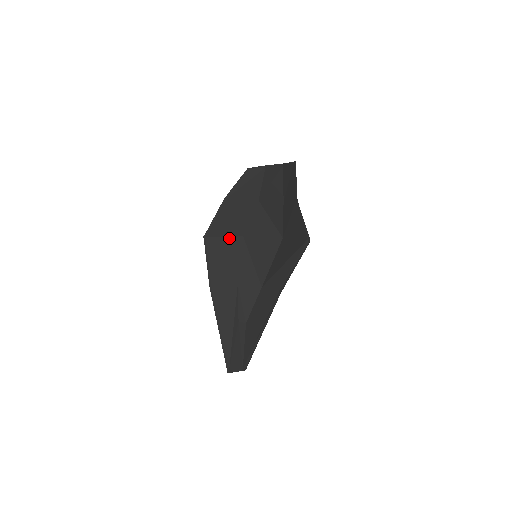
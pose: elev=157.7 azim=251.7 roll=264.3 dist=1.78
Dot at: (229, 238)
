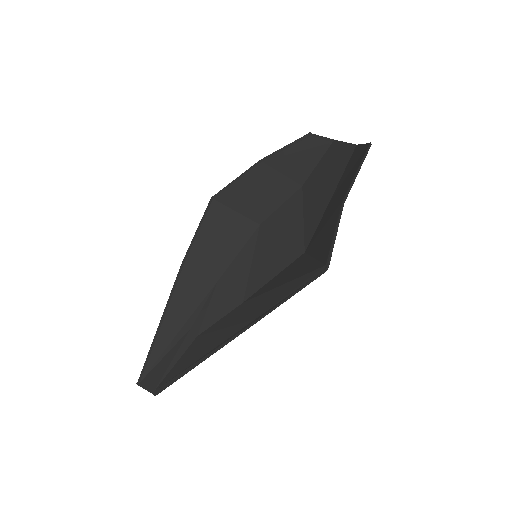
Dot at: (241, 217)
